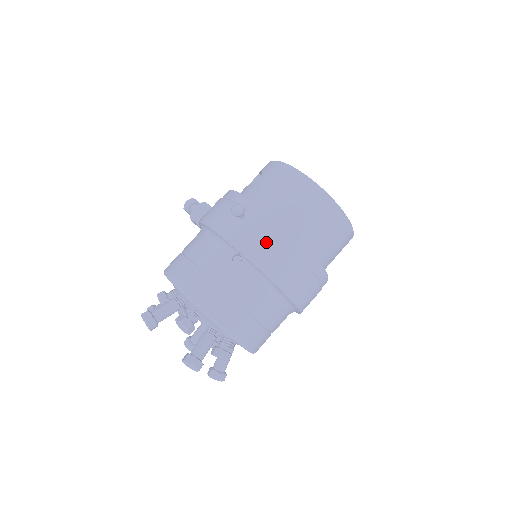
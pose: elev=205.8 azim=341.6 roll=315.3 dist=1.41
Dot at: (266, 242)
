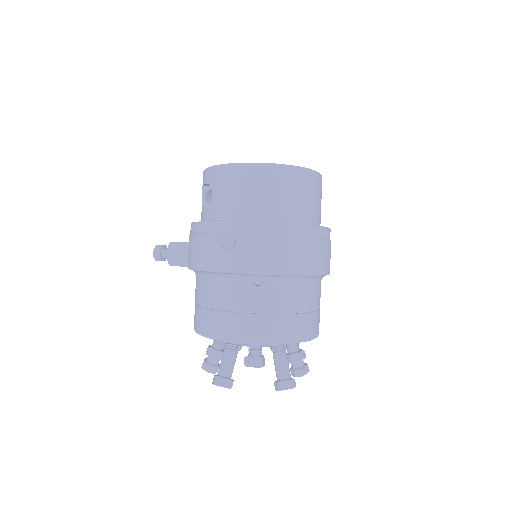
Dot at: (272, 249)
